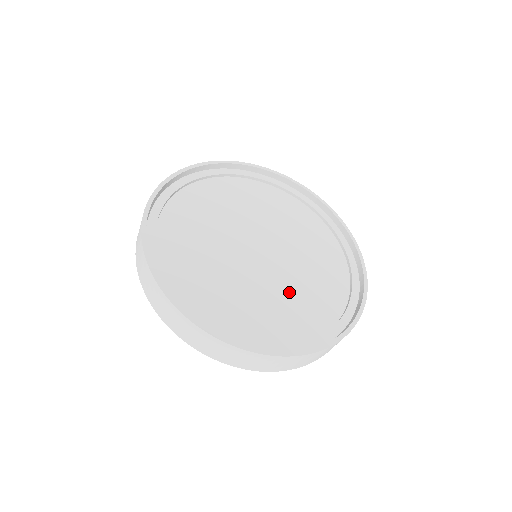
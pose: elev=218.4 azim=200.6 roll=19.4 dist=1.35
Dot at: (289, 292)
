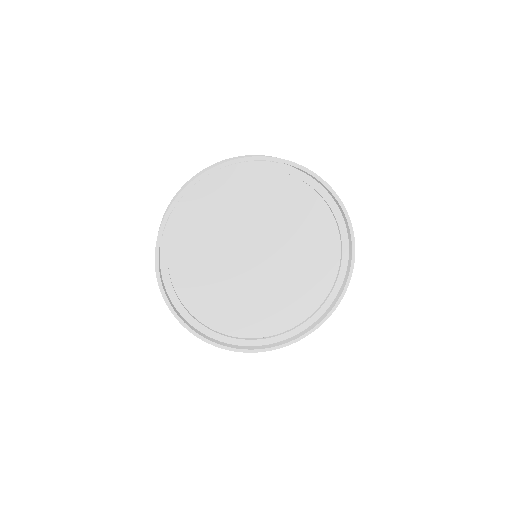
Dot at: (299, 262)
